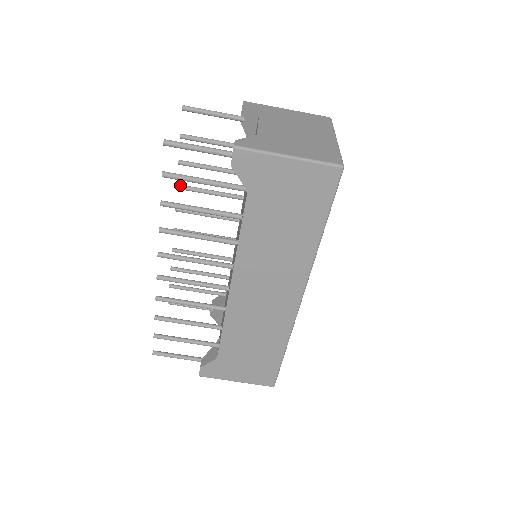
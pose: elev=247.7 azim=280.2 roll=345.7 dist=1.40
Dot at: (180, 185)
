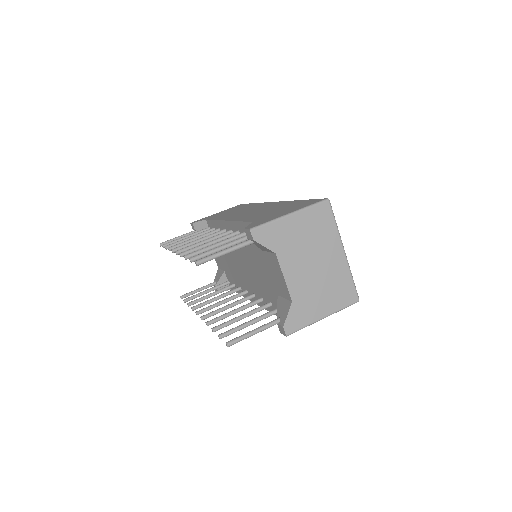
Dot at: (193, 307)
